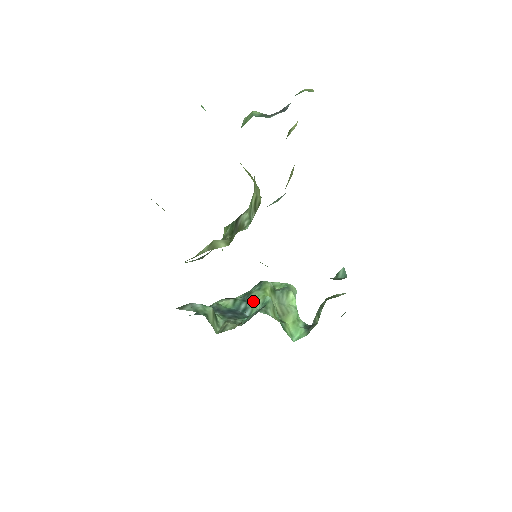
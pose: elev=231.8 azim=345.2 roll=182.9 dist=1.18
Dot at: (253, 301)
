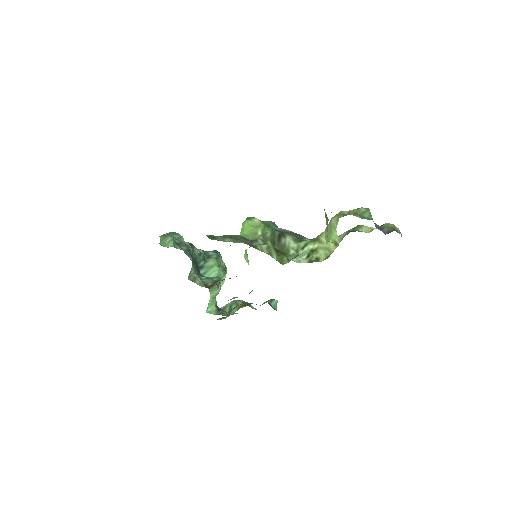
Dot at: (210, 266)
